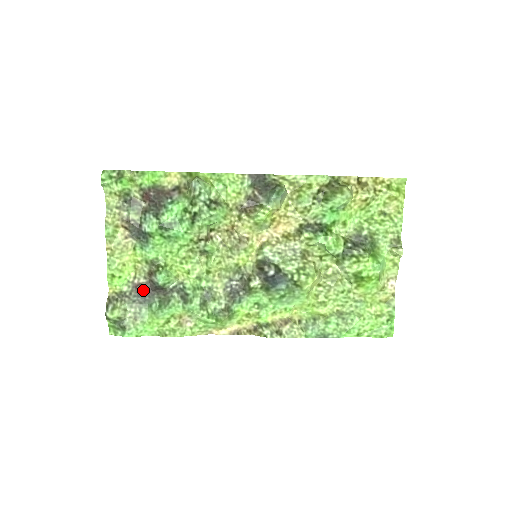
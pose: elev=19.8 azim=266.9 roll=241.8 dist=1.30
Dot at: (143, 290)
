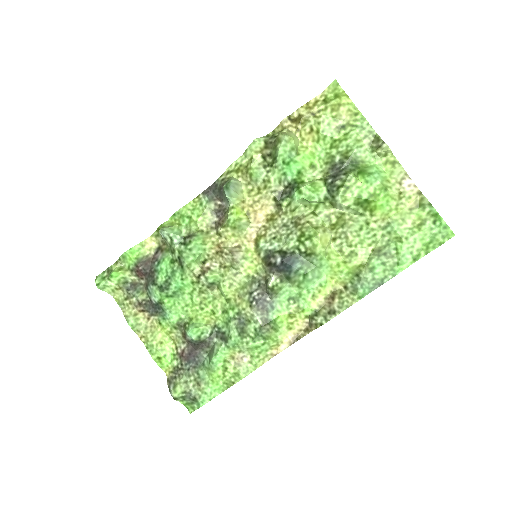
Dot at: (189, 354)
